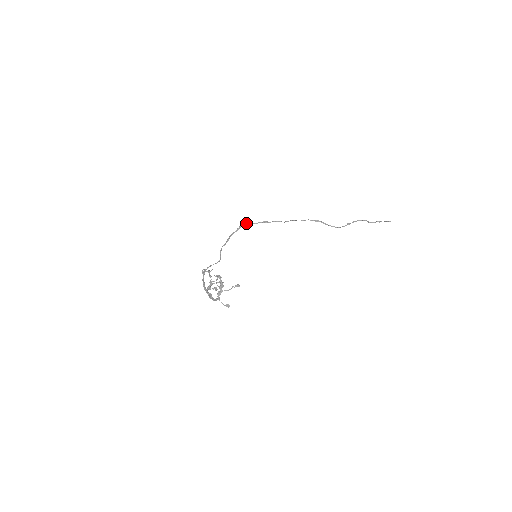
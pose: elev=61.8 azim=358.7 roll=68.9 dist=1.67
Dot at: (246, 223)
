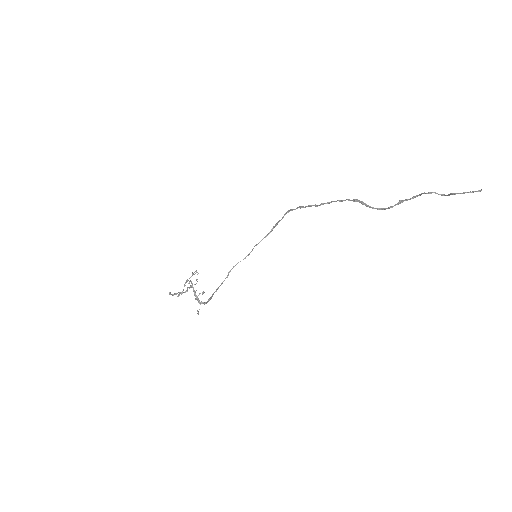
Dot at: (290, 209)
